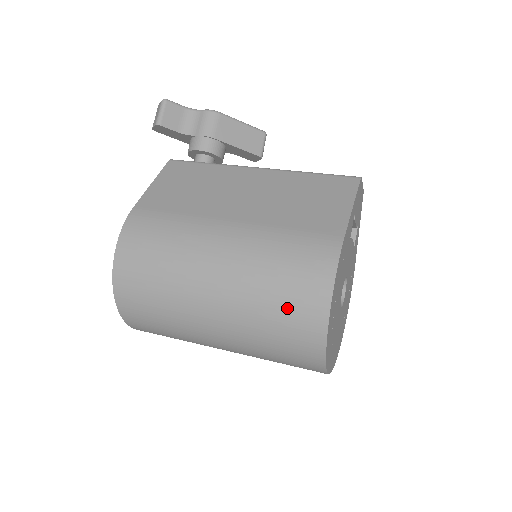
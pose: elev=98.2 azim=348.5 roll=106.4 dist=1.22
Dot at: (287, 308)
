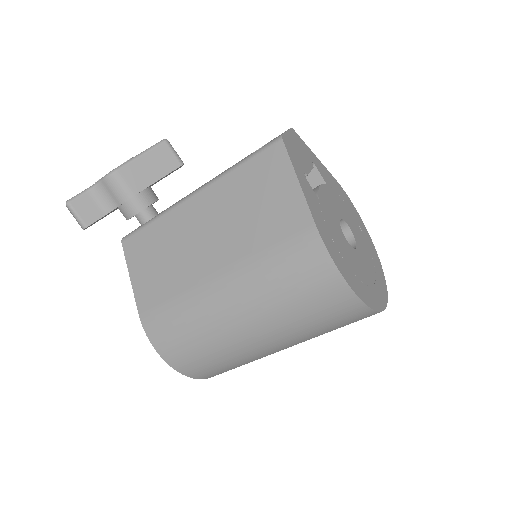
Dot at: (319, 310)
